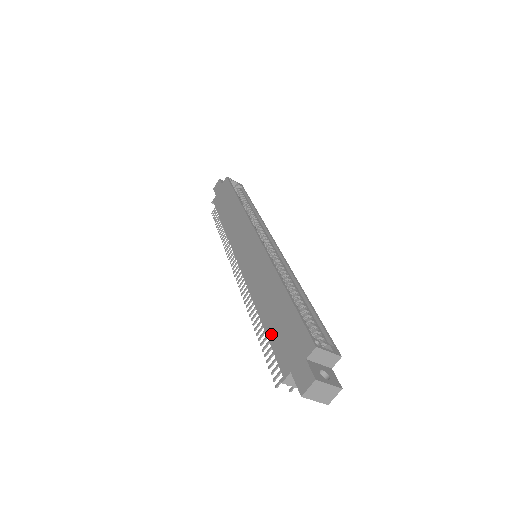
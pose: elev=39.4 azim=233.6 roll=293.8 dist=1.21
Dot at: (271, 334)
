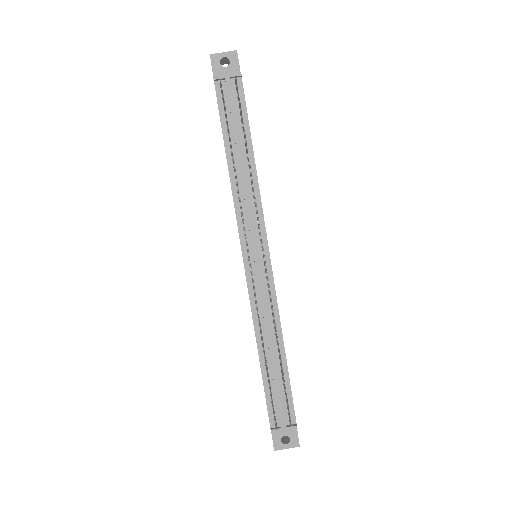
Dot at: occluded
